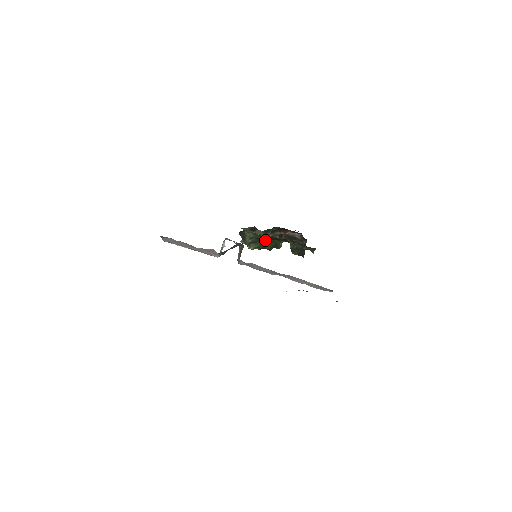
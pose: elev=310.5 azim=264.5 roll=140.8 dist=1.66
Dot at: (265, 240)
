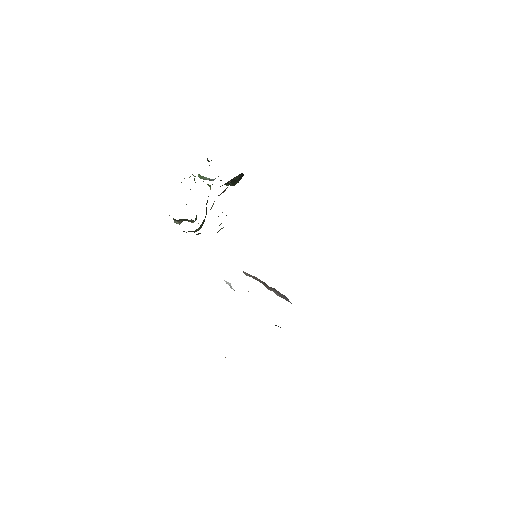
Dot at: (206, 208)
